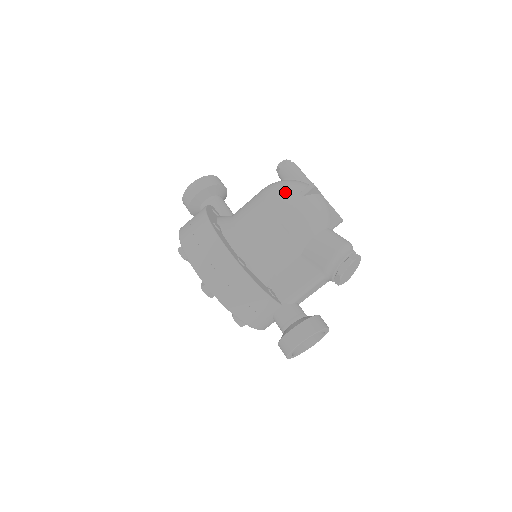
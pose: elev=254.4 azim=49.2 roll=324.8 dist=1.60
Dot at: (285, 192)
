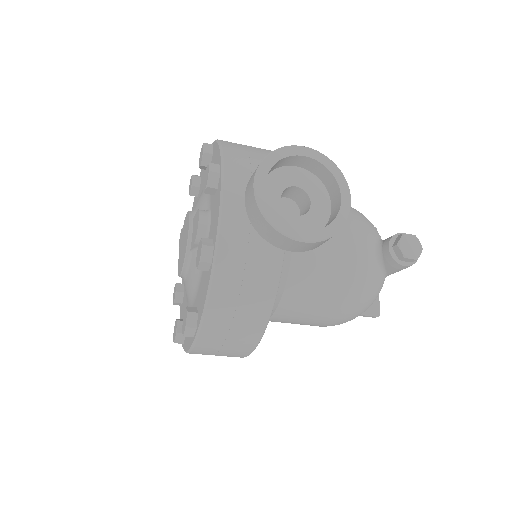
Dot at: occluded
